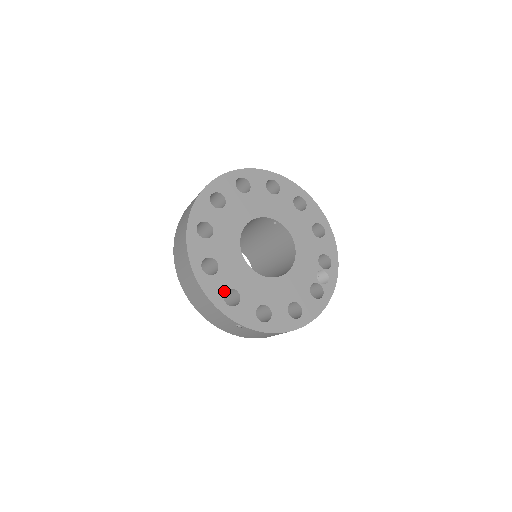
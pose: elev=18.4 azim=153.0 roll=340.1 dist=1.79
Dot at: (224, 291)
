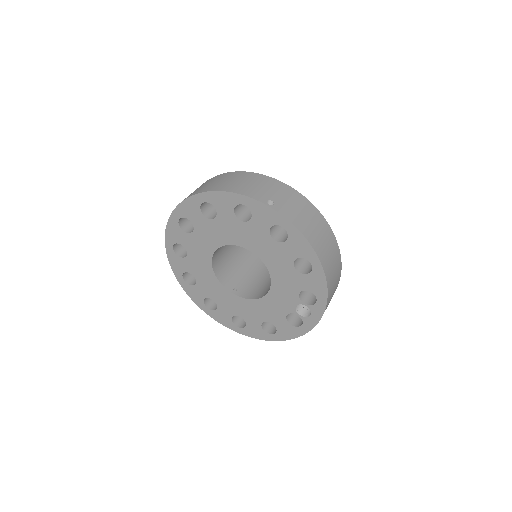
Dot at: (203, 298)
